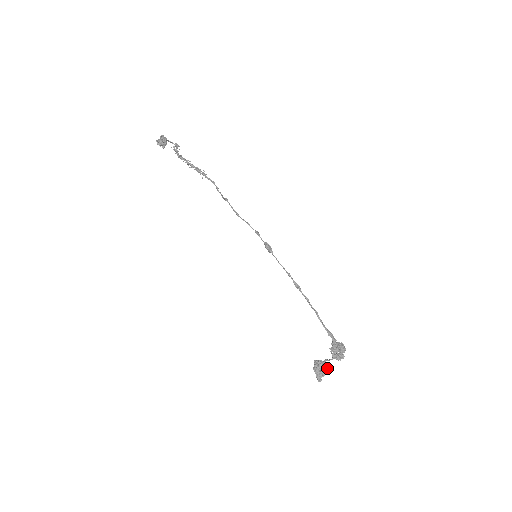
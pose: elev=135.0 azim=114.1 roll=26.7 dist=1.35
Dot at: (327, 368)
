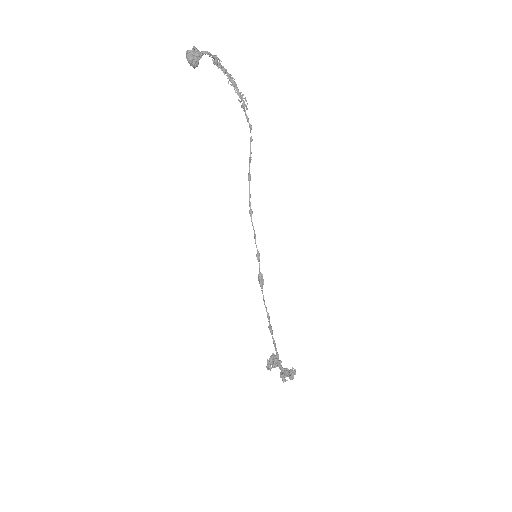
Dot at: occluded
